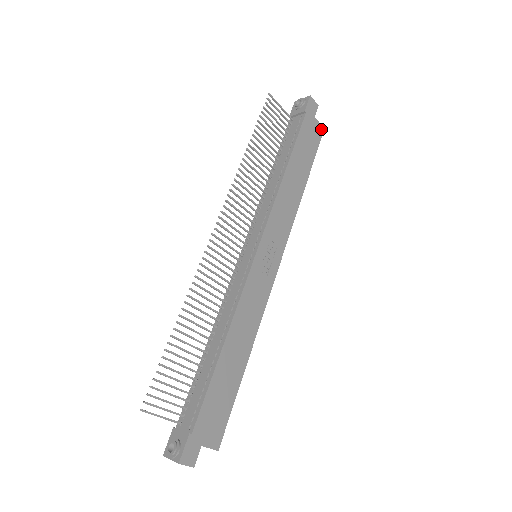
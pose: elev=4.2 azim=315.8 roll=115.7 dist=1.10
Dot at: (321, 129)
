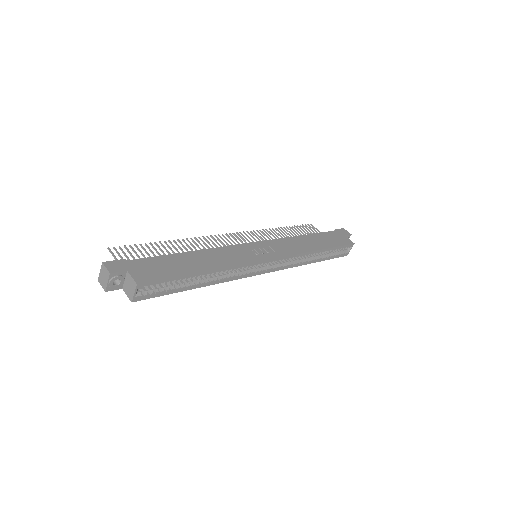
Dot at: (350, 242)
